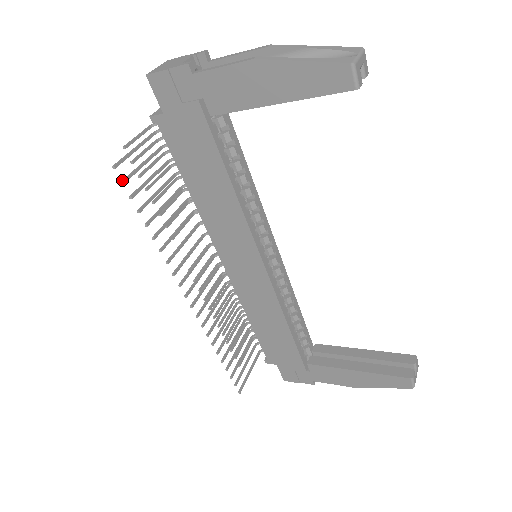
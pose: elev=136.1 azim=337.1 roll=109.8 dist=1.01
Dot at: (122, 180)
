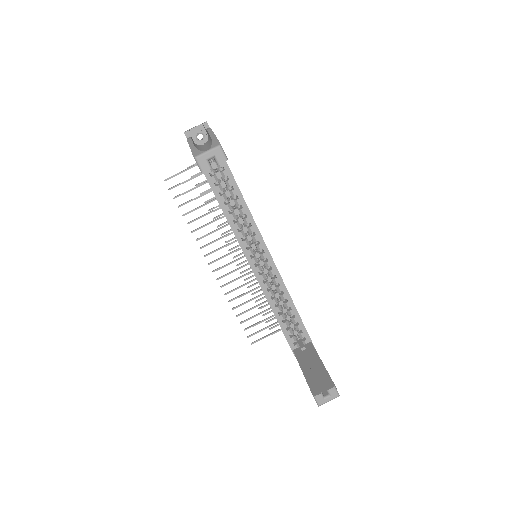
Dot at: (170, 188)
